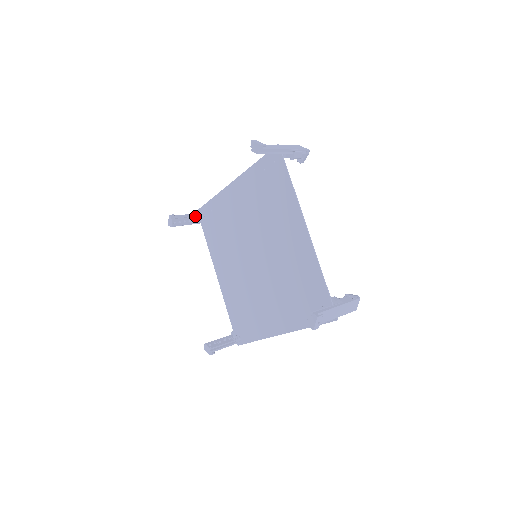
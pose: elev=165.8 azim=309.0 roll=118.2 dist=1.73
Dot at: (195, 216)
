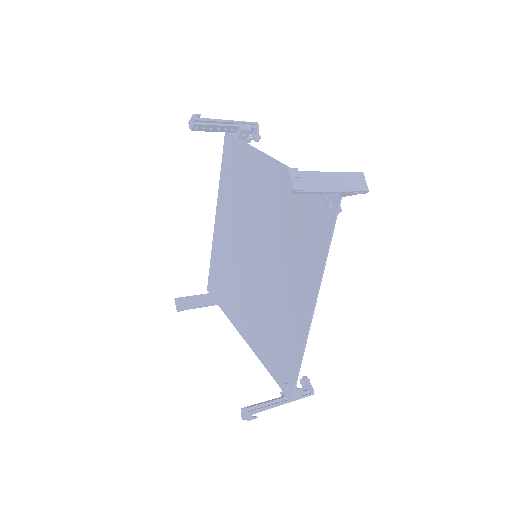
Dot at: (205, 295)
